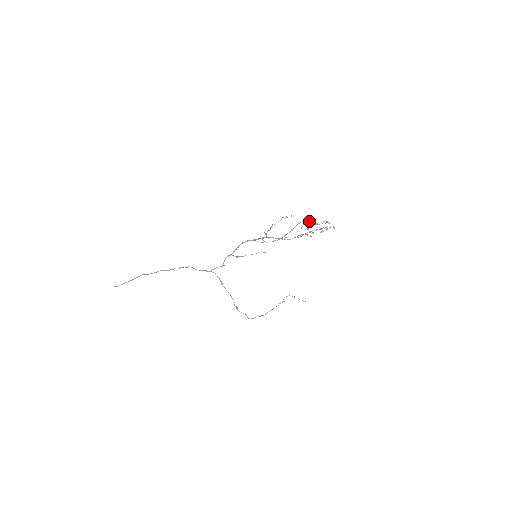
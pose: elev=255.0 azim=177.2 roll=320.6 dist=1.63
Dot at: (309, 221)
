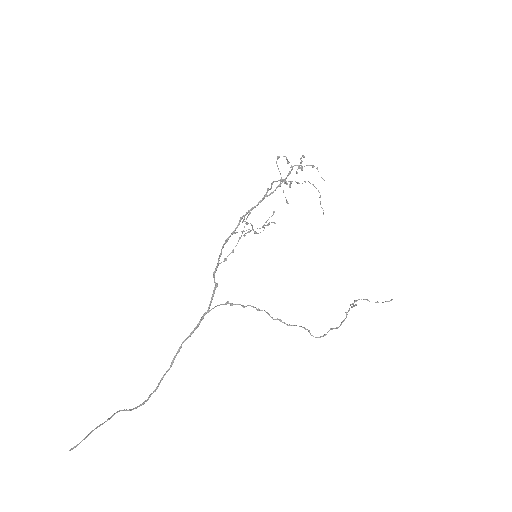
Dot at: occluded
